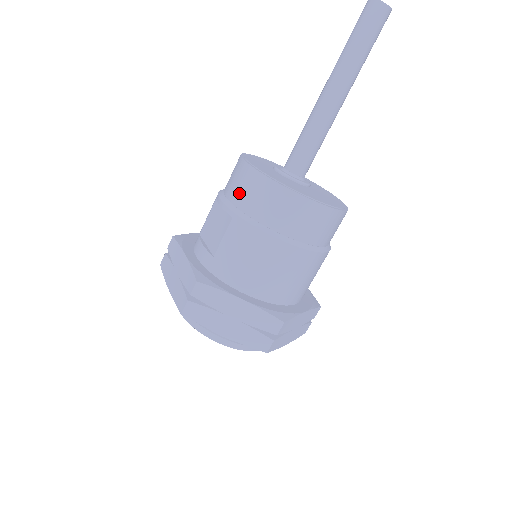
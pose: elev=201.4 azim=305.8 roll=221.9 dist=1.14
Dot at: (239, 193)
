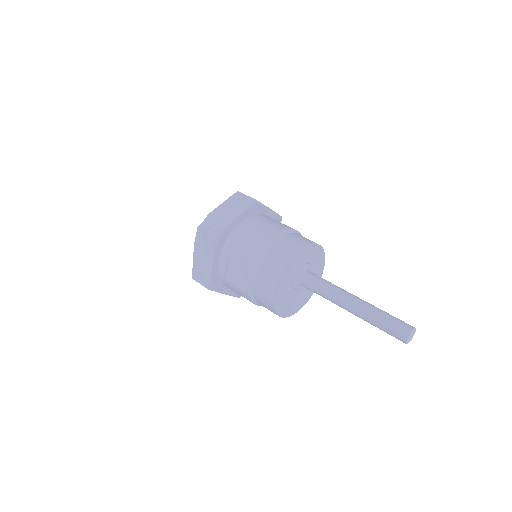
Dot at: (259, 292)
